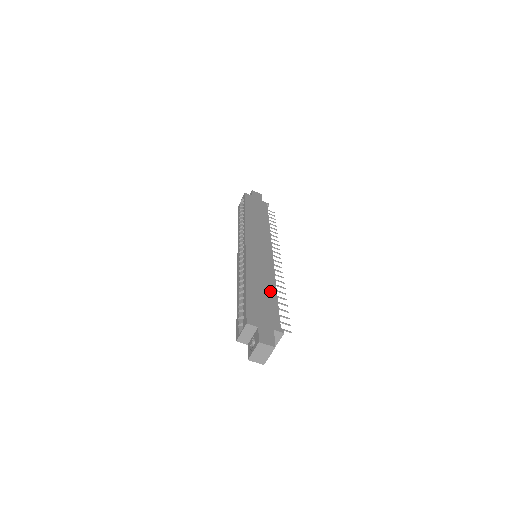
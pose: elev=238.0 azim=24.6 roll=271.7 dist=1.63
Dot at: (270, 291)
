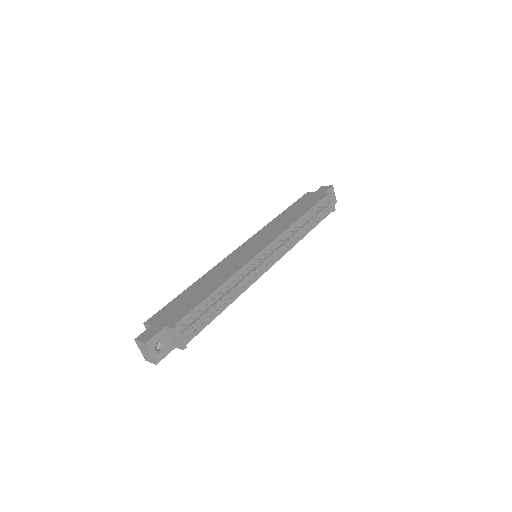
Dot at: (210, 288)
